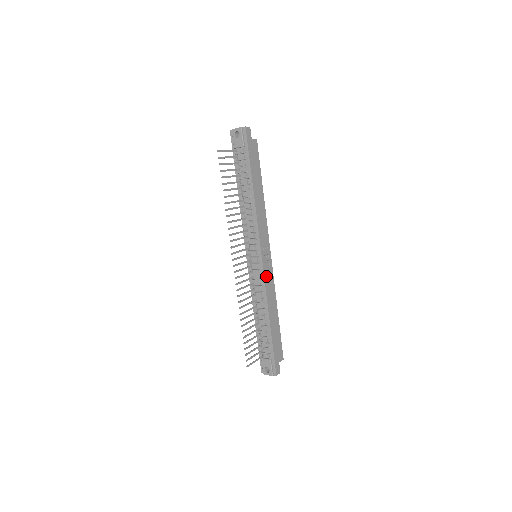
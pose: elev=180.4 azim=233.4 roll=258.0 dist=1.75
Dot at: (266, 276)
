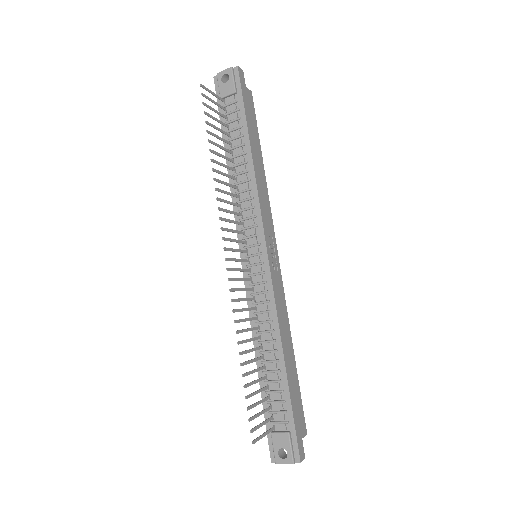
Dot at: (274, 285)
